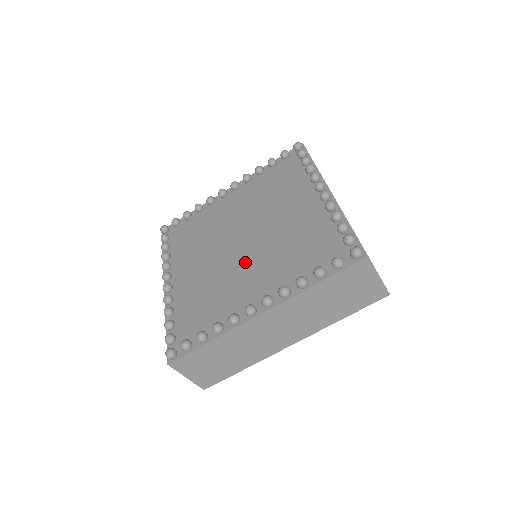
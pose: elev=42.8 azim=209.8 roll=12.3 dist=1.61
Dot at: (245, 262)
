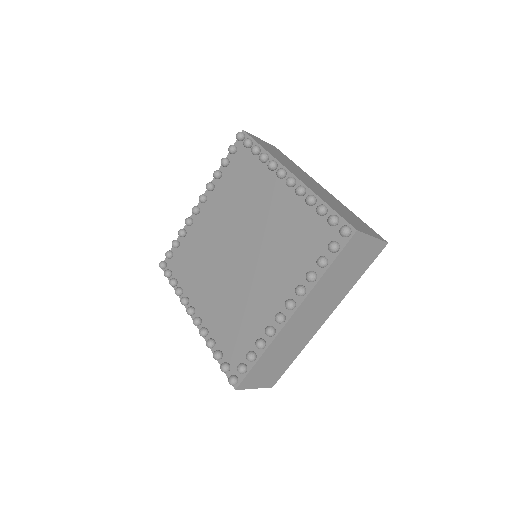
Dot at: (222, 272)
